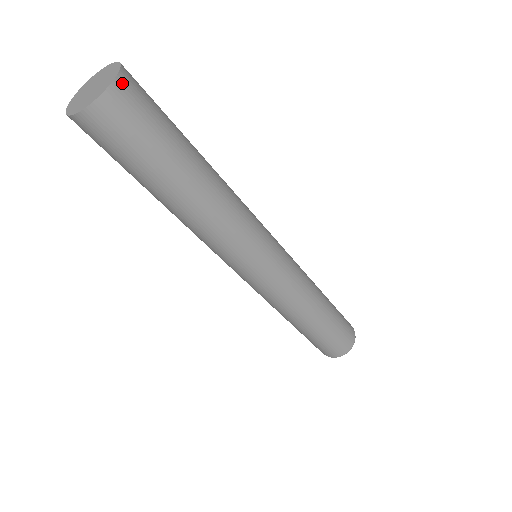
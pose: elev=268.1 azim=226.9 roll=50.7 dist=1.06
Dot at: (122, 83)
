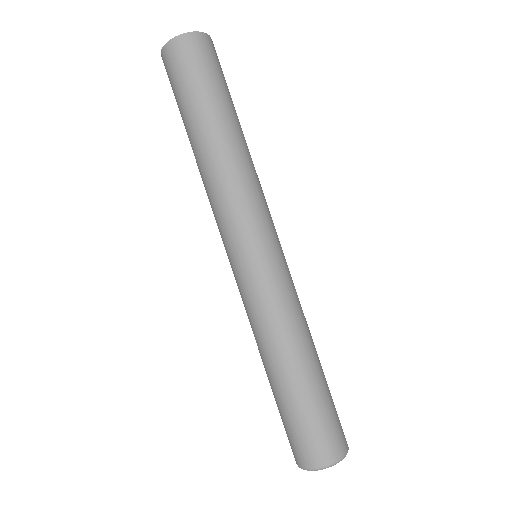
Dot at: (202, 37)
